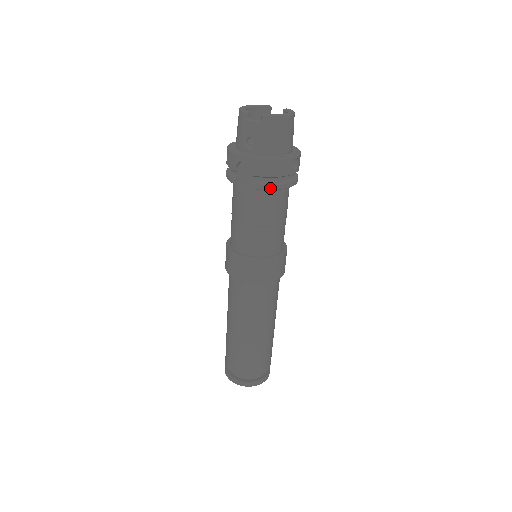
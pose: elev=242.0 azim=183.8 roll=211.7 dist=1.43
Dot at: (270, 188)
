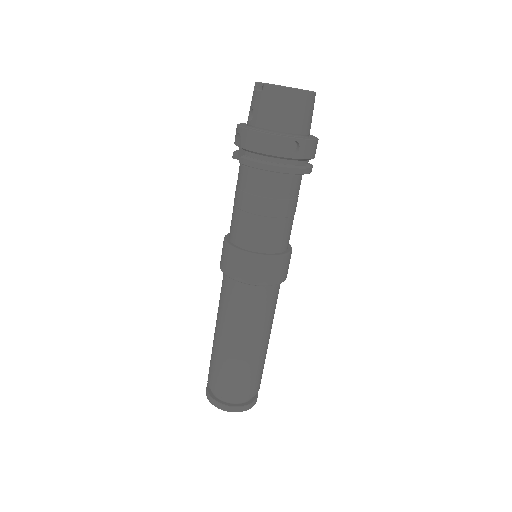
Dot at: (255, 165)
